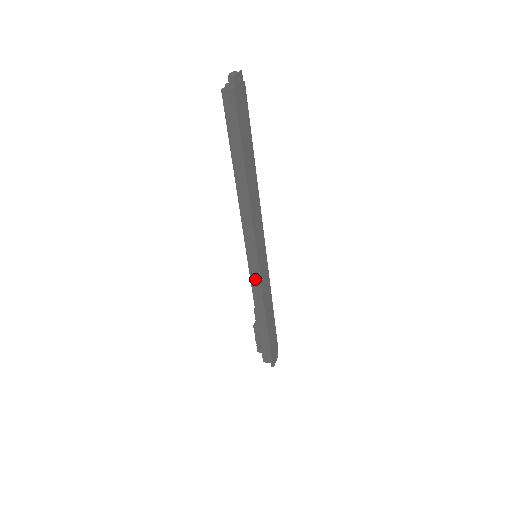
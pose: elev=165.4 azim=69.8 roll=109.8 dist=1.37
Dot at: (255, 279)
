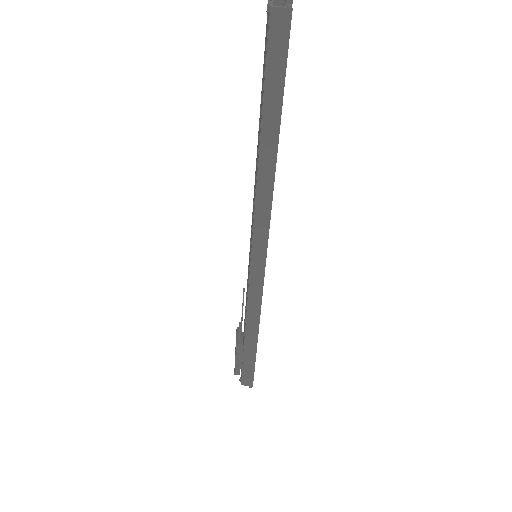
Dot at: (255, 287)
